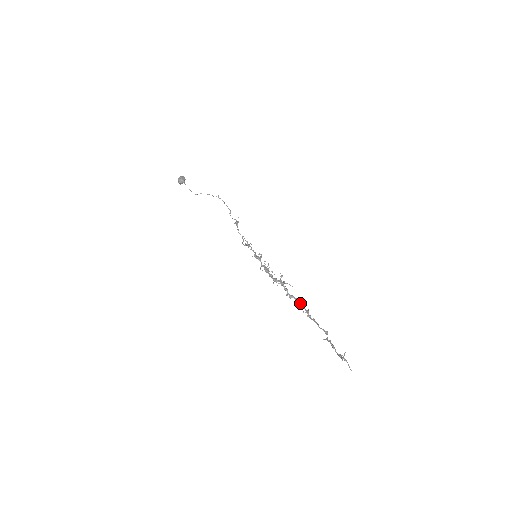
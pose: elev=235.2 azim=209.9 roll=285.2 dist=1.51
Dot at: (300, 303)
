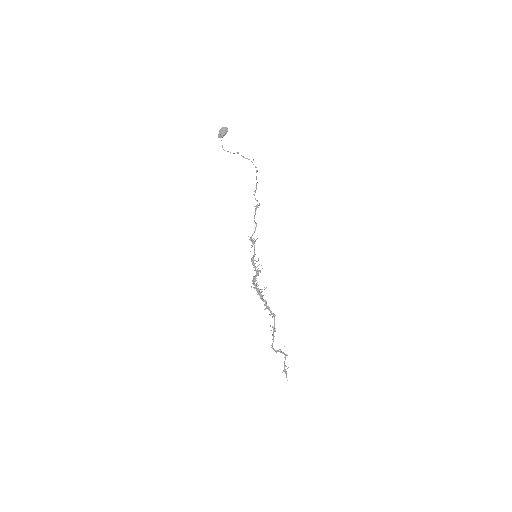
Dot at: (273, 315)
